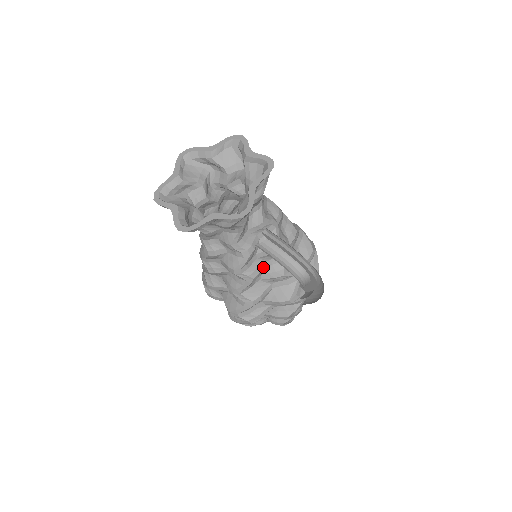
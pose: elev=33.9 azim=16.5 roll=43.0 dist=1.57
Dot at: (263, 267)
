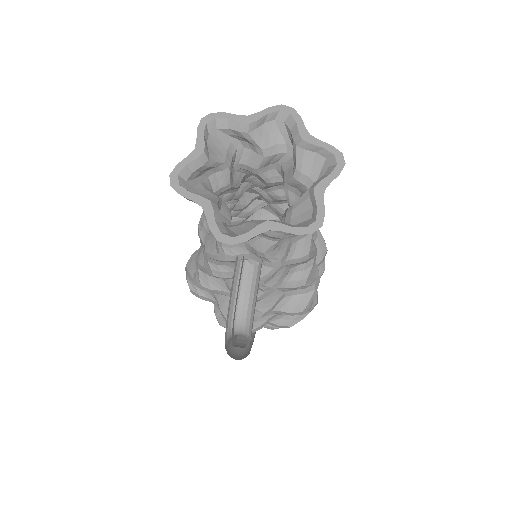
Dot at: occluded
